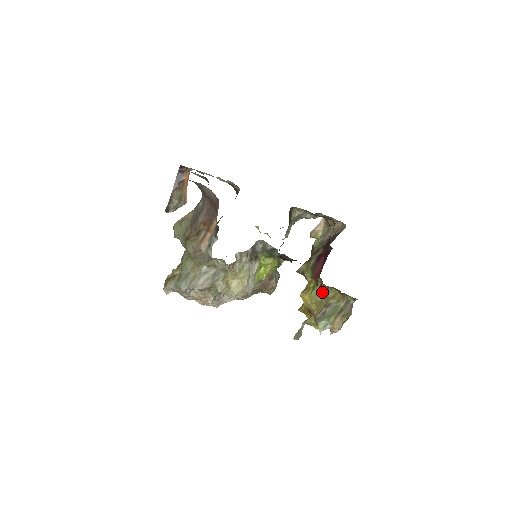
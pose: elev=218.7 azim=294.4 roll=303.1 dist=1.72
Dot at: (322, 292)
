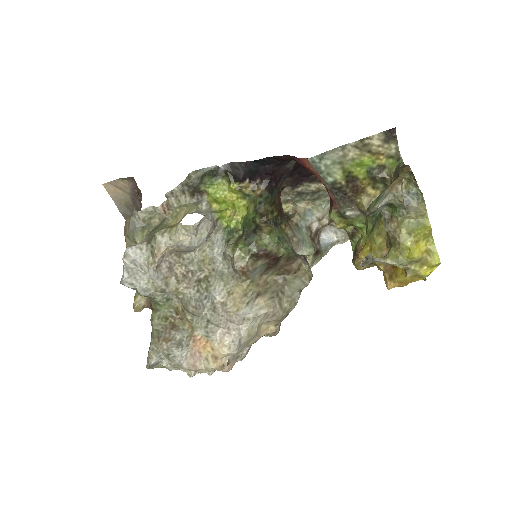
Dot at: (374, 219)
